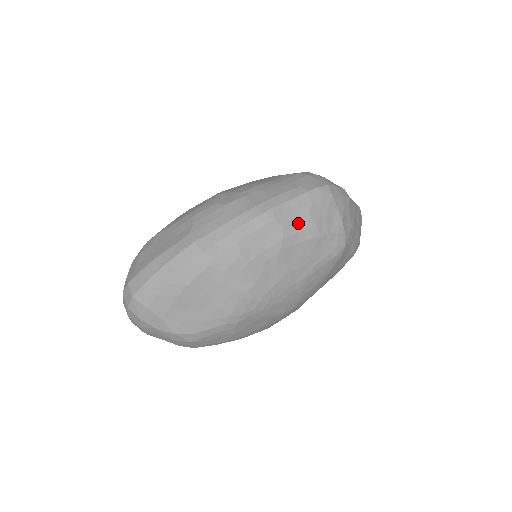
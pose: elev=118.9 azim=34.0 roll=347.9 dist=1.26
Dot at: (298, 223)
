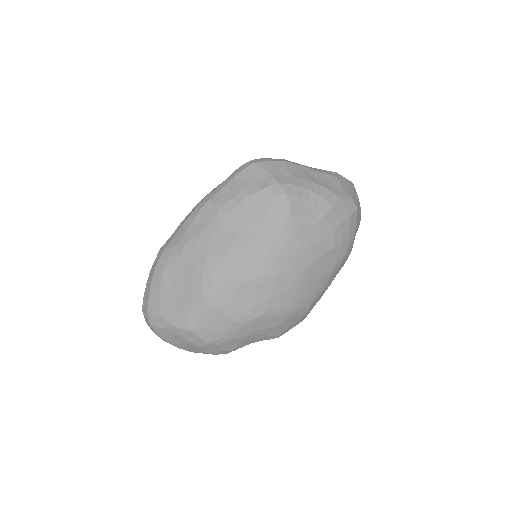
Dot at: (228, 195)
